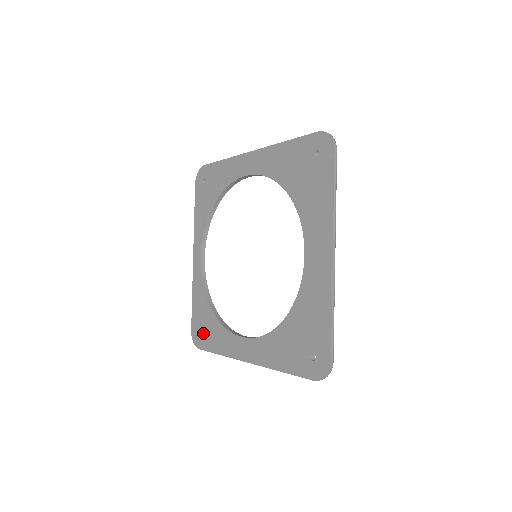
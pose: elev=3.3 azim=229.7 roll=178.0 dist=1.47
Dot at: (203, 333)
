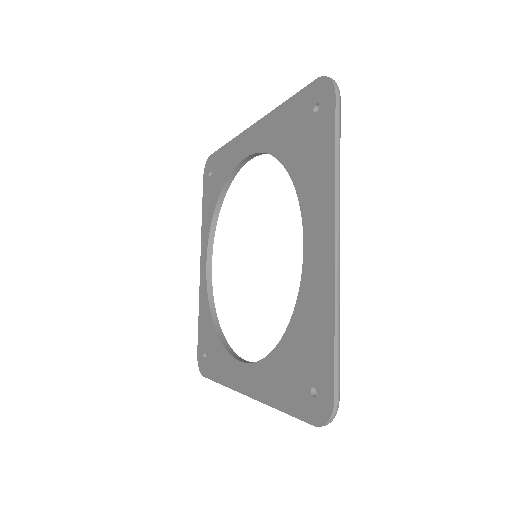
Dot at: (207, 356)
